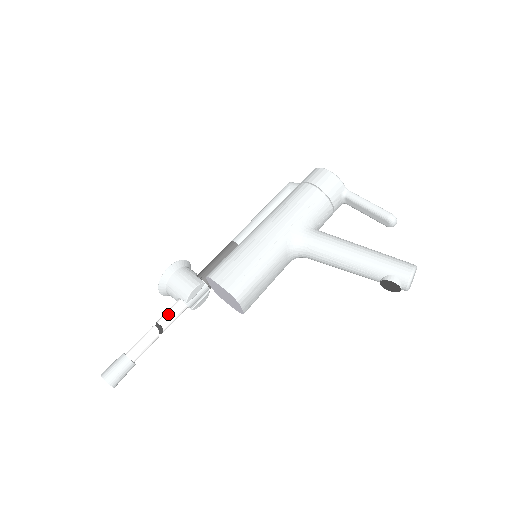
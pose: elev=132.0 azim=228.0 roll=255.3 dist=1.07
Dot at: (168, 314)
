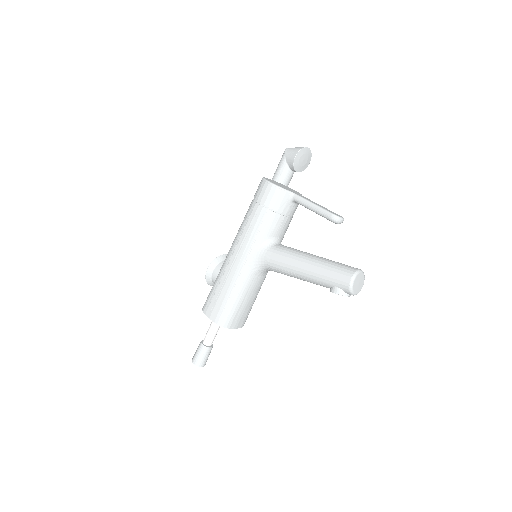
Dot at: occluded
